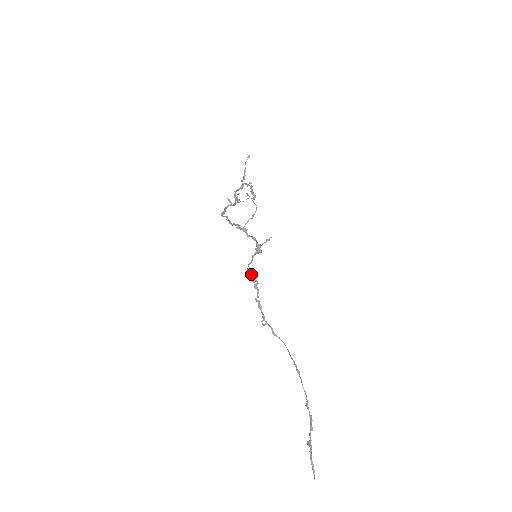
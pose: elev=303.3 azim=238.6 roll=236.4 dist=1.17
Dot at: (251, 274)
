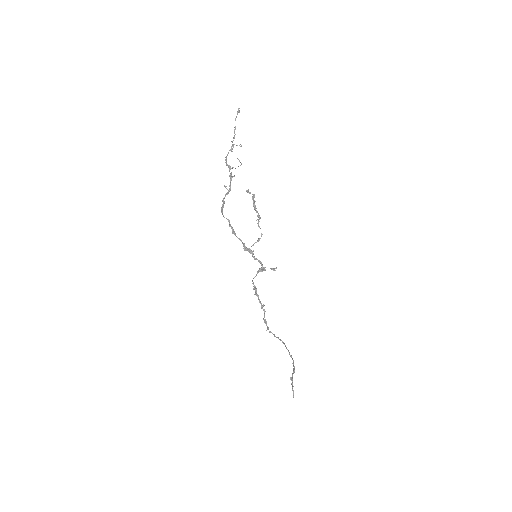
Dot at: occluded
